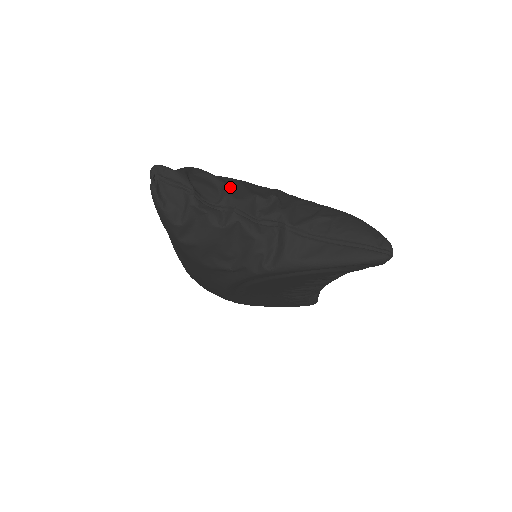
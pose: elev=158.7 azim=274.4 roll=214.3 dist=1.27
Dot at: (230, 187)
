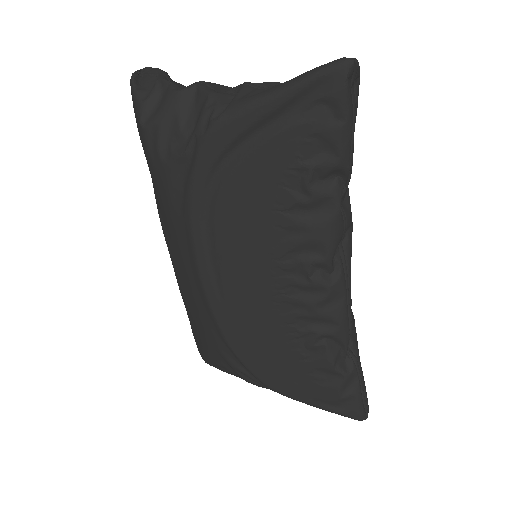
Dot at: occluded
